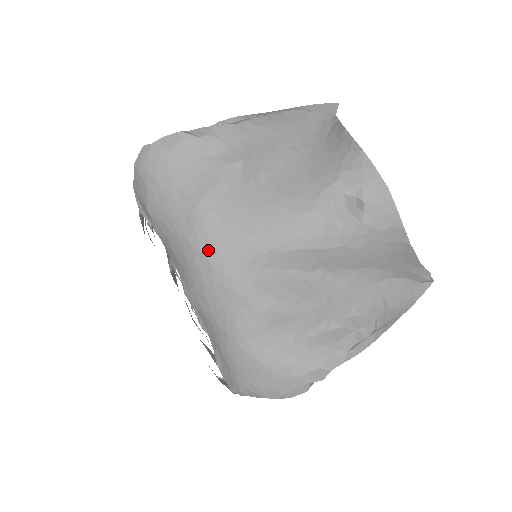
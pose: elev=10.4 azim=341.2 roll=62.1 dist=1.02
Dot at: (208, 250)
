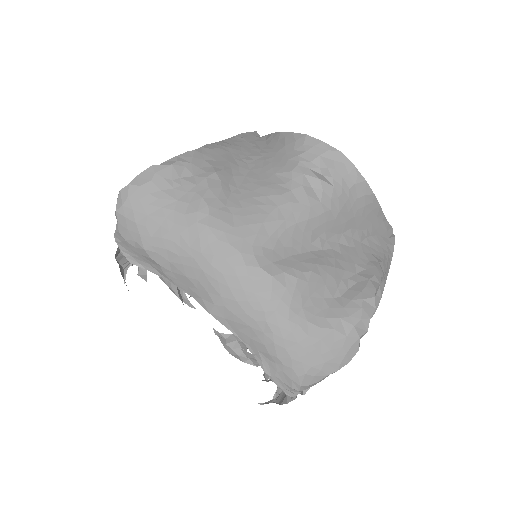
Dot at: (222, 250)
